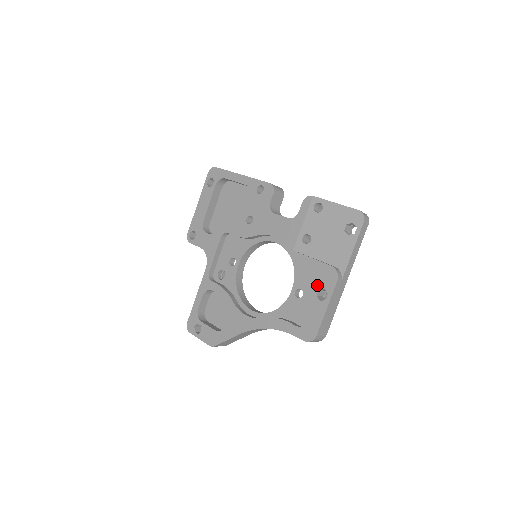
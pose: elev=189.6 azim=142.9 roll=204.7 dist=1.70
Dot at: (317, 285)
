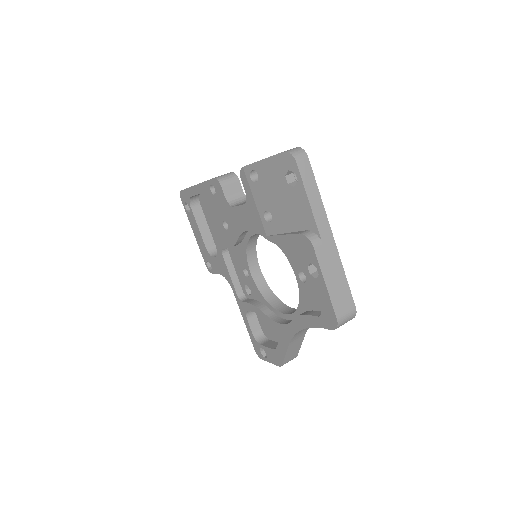
Dot at: occluded
